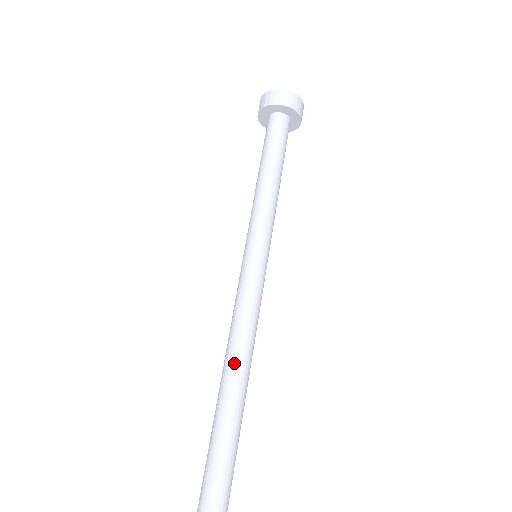
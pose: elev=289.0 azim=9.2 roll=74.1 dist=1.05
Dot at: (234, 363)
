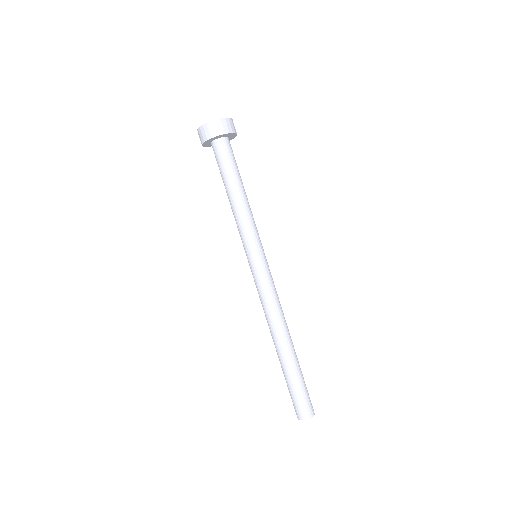
Dot at: (272, 334)
